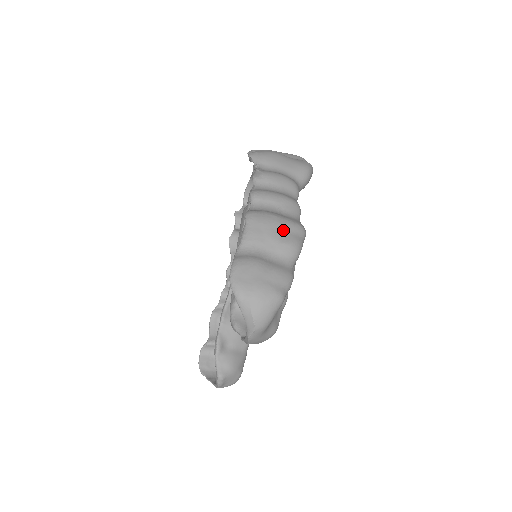
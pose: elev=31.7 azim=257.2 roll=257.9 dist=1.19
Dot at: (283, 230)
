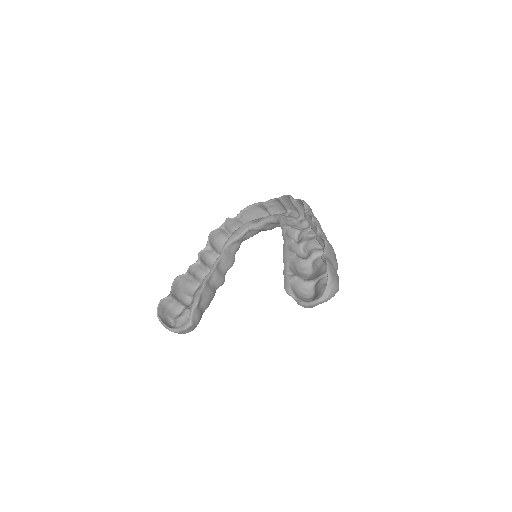
Dot at: (335, 256)
